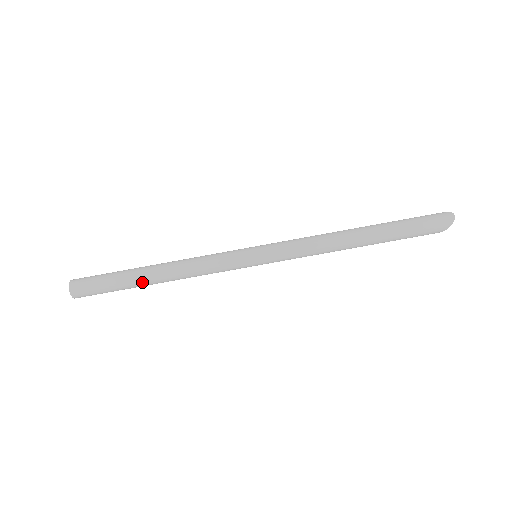
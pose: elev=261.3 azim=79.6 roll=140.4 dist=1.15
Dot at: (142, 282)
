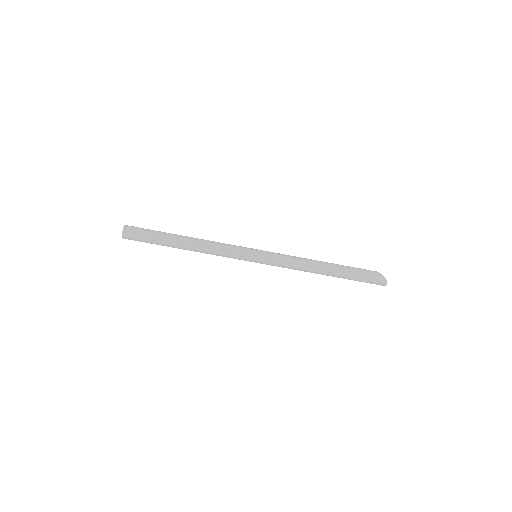
Dot at: (175, 247)
